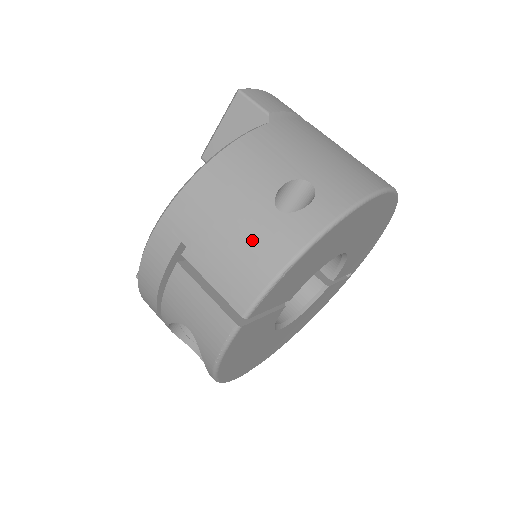
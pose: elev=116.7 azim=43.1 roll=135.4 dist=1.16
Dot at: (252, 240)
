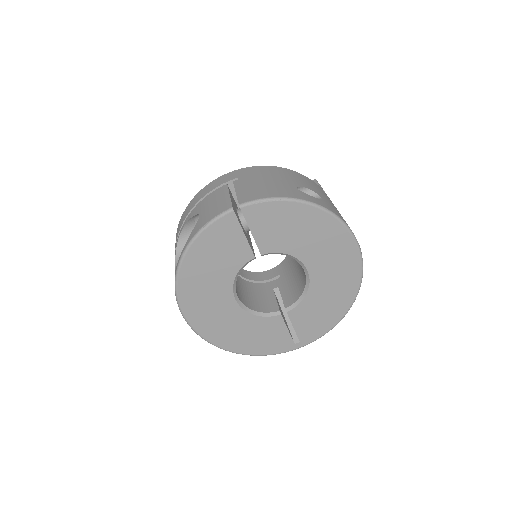
Dot at: (274, 186)
